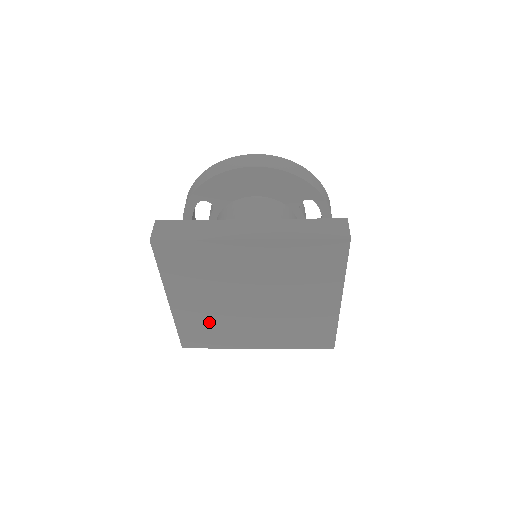
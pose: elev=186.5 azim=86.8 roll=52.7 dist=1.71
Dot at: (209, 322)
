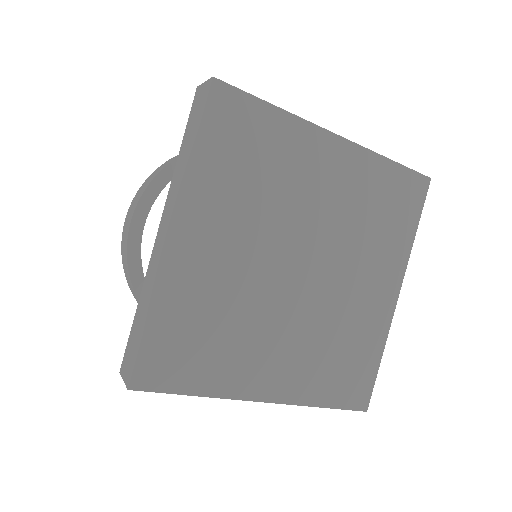
Dot at: (215, 309)
